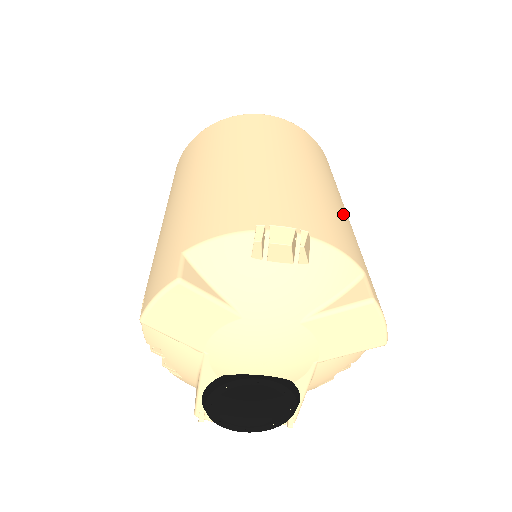
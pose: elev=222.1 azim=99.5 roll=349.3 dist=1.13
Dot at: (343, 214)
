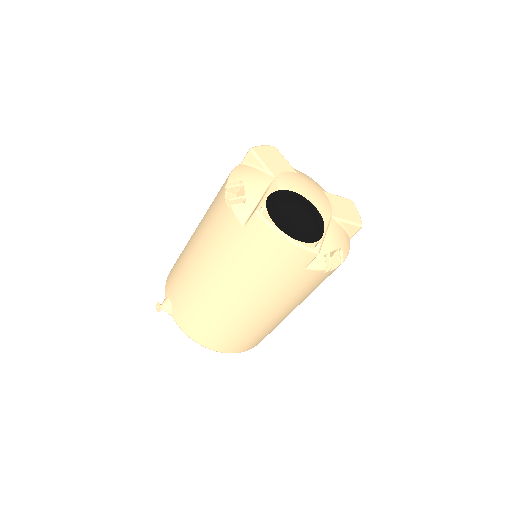
Dot at: occluded
